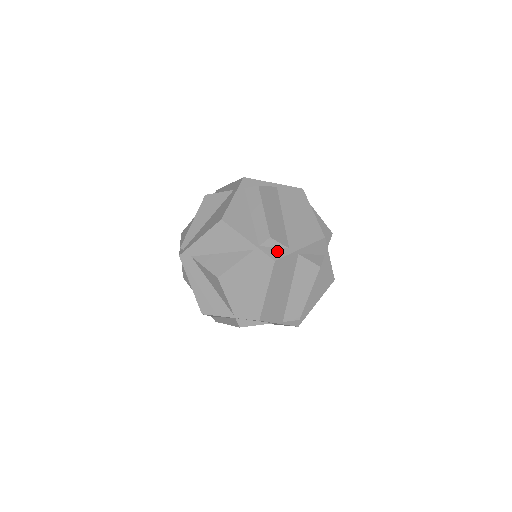
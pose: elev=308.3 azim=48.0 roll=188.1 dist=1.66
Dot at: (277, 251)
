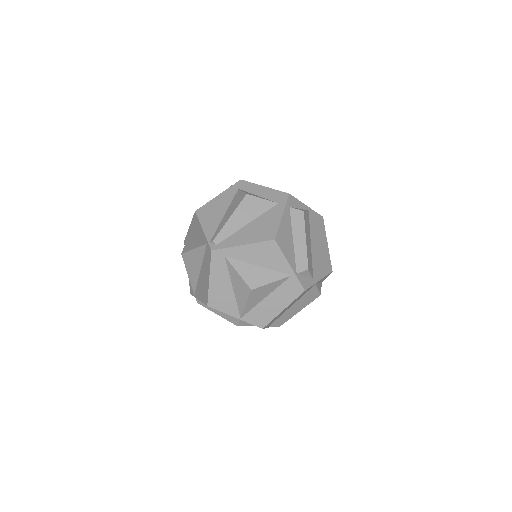
Dot at: (307, 281)
